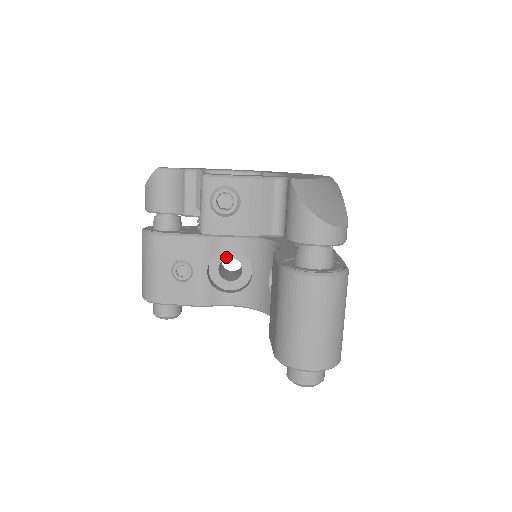
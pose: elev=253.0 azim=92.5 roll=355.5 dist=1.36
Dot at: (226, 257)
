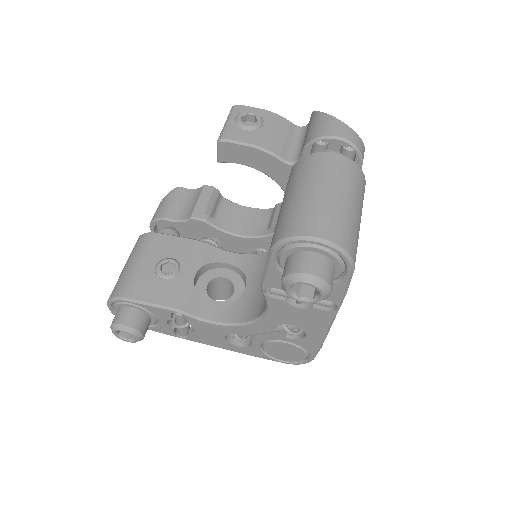
Dot at: (219, 276)
